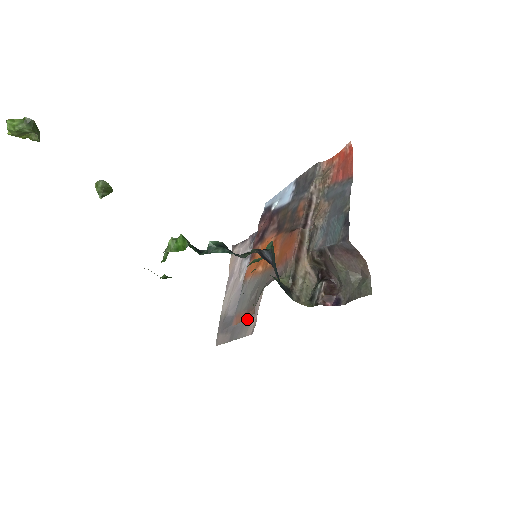
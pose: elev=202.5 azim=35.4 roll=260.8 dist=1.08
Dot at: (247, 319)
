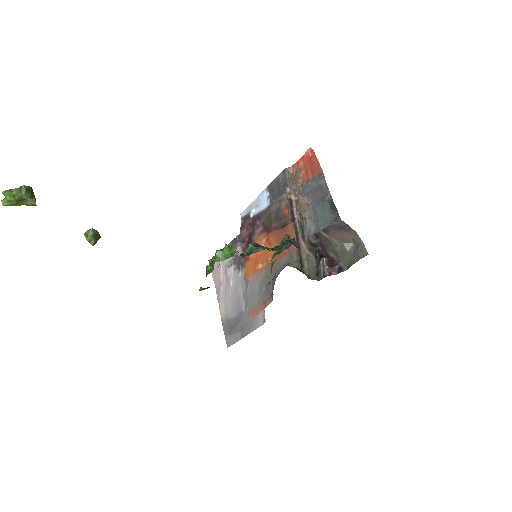
Dot at: occluded
